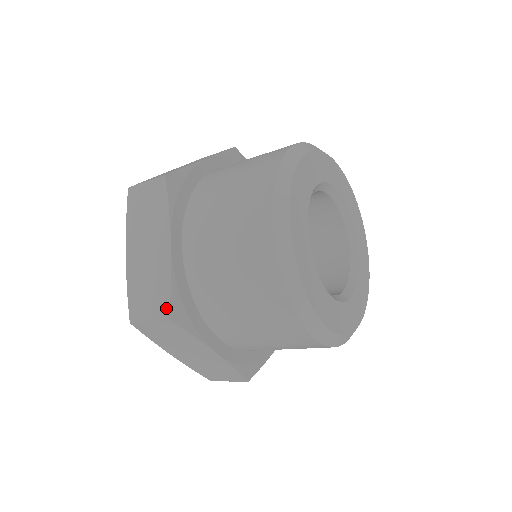
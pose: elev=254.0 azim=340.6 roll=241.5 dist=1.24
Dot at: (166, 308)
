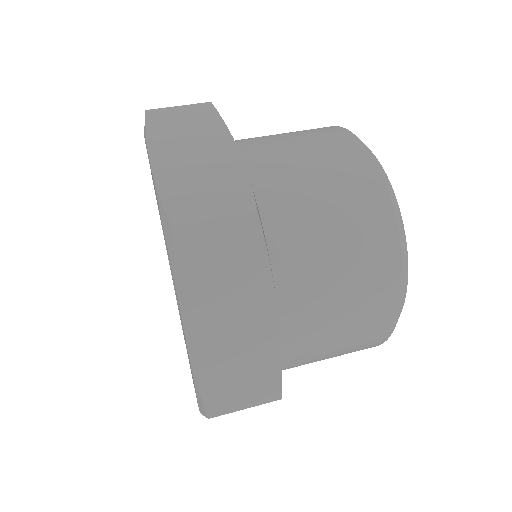
Dot at: (248, 201)
